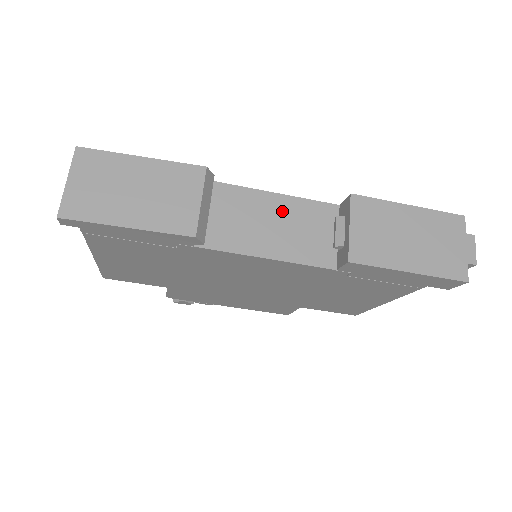
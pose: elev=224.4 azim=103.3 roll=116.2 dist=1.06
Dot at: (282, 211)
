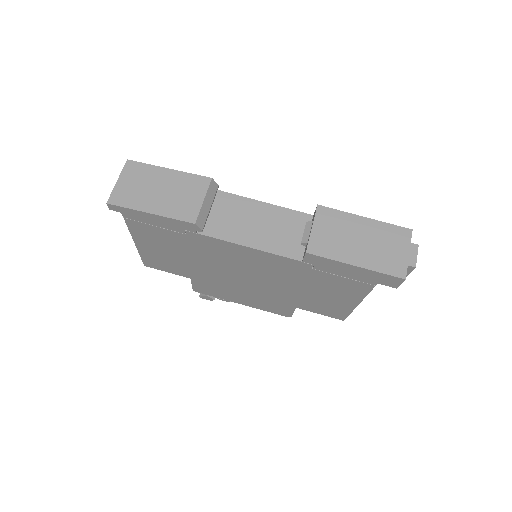
Dot at: (267, 215)
